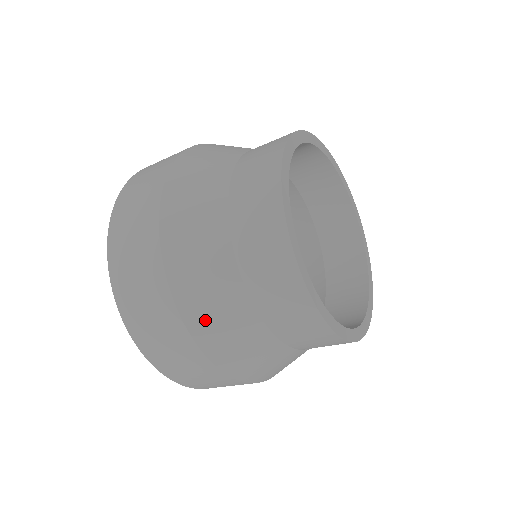
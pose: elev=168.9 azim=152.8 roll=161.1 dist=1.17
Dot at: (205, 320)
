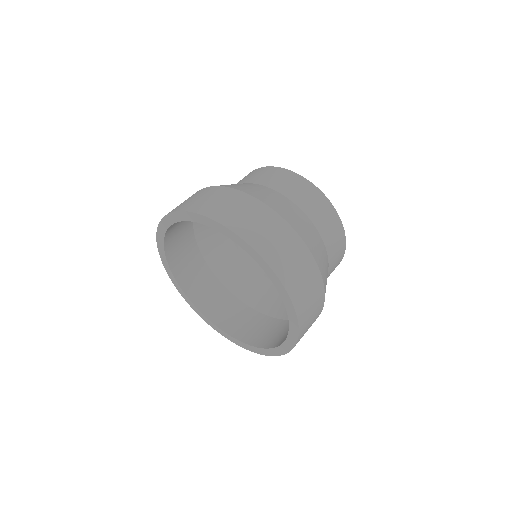
Dot at: (317, 253)
